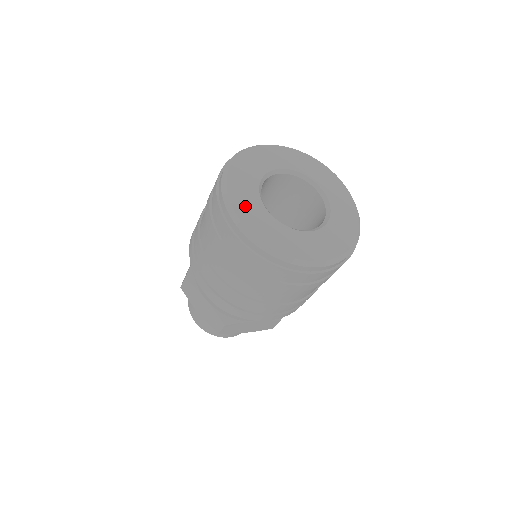
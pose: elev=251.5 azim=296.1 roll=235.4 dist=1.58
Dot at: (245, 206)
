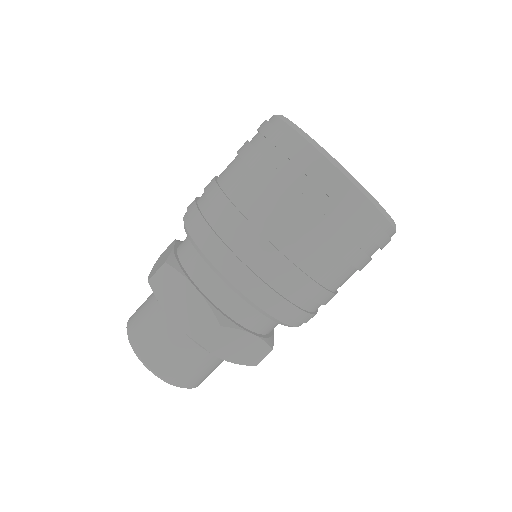
Dot at: occluded
